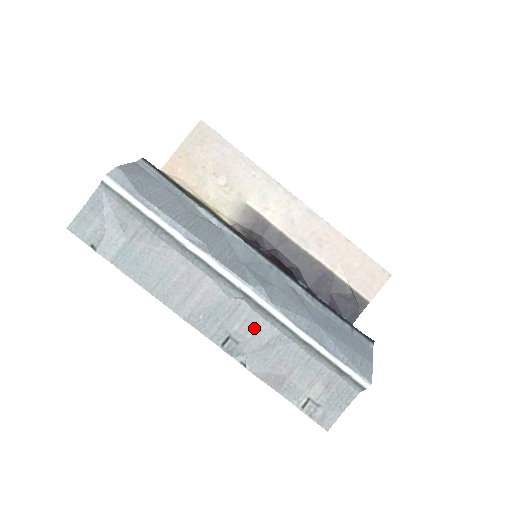
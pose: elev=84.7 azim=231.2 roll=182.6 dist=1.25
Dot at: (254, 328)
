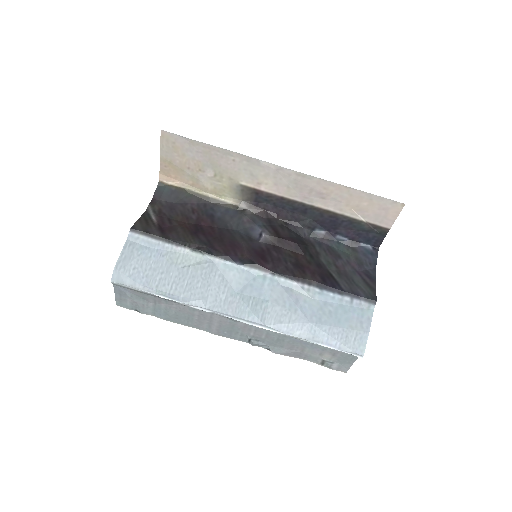
Dot at: (264, 333)
